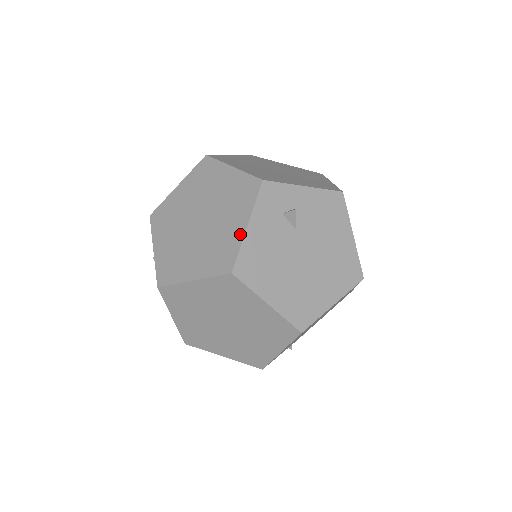
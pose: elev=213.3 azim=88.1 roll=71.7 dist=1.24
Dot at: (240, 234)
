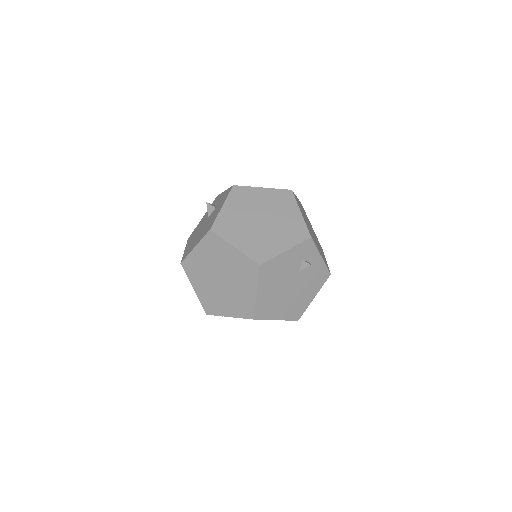
Dot at: (279, 251)
